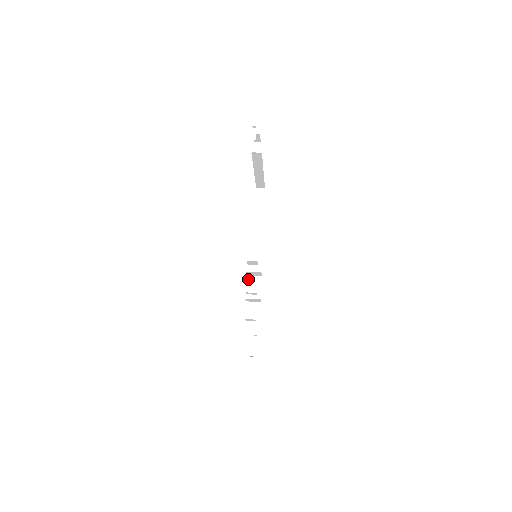
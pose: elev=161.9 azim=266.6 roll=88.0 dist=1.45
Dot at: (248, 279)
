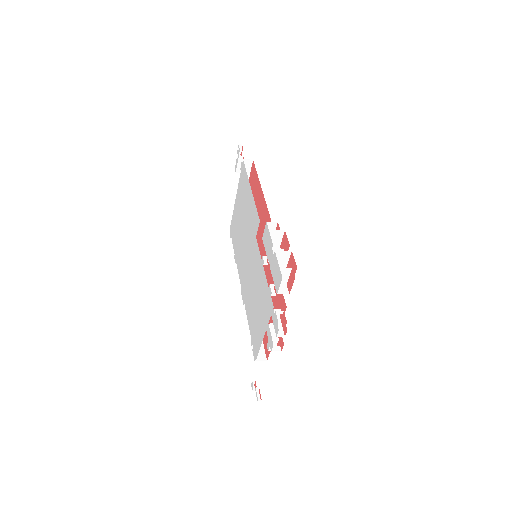
Dot at: (266, 249)
